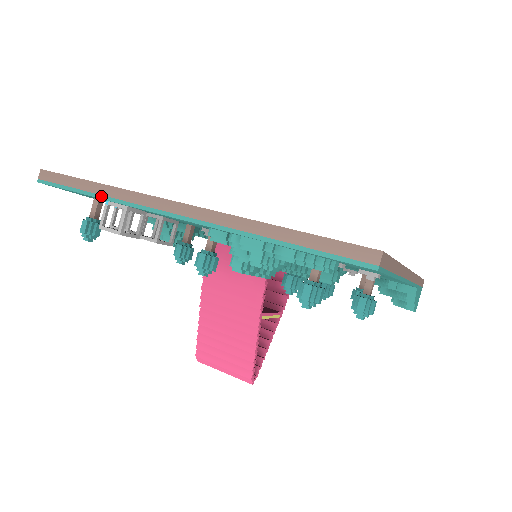
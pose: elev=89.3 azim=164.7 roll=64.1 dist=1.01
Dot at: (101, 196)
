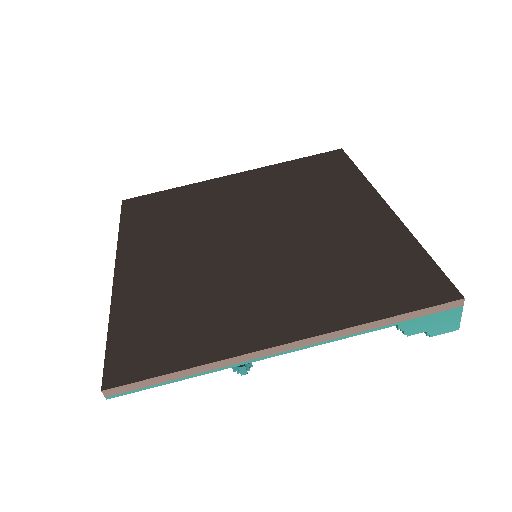
Dot at: occluded
